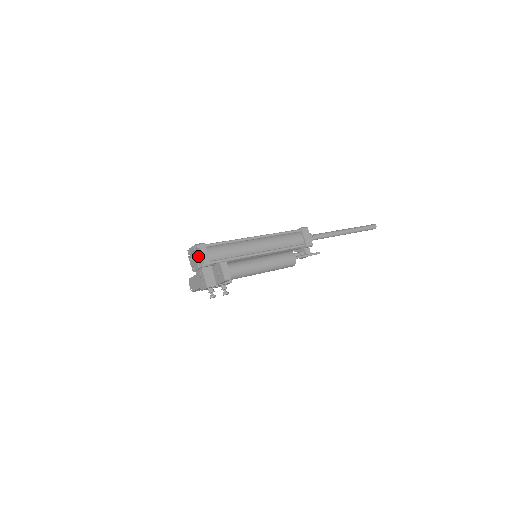
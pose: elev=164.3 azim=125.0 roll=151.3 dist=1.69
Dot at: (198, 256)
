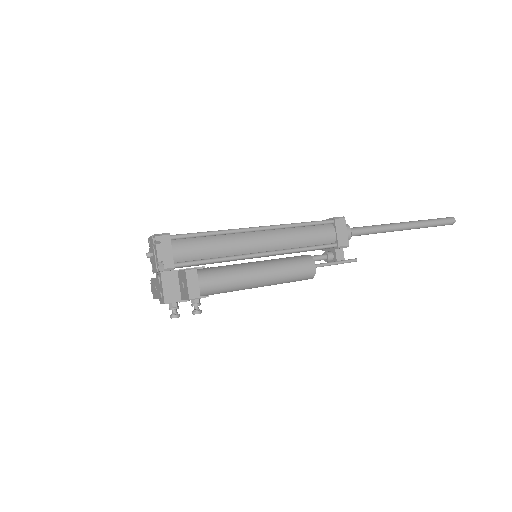
Dot at: (156, 254)
